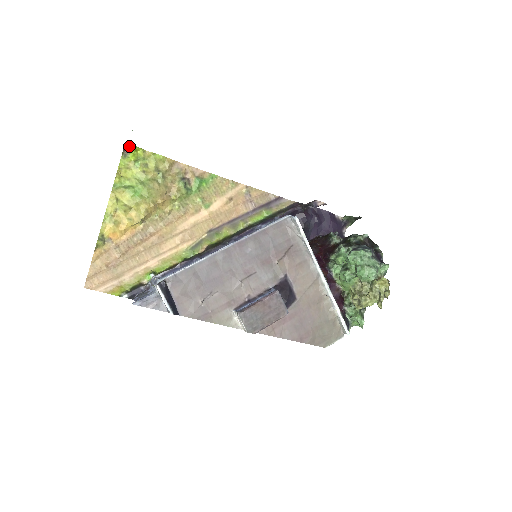
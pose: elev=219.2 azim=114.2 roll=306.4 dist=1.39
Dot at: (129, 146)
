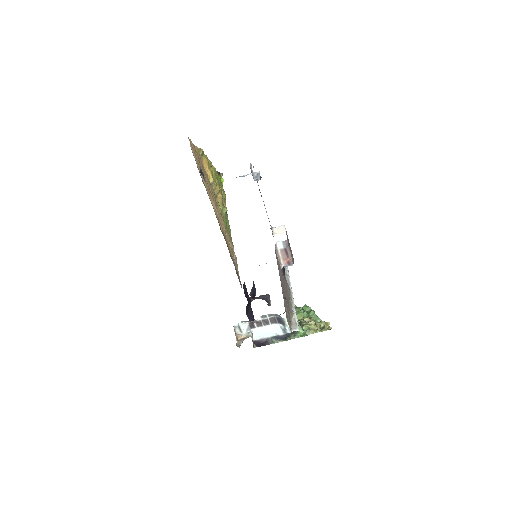
Dot at: (221, 176)
